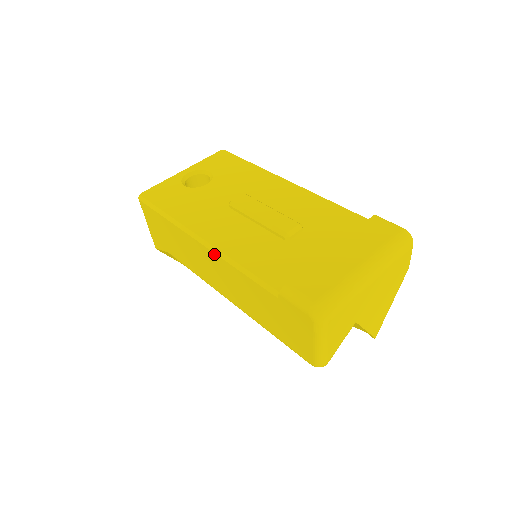
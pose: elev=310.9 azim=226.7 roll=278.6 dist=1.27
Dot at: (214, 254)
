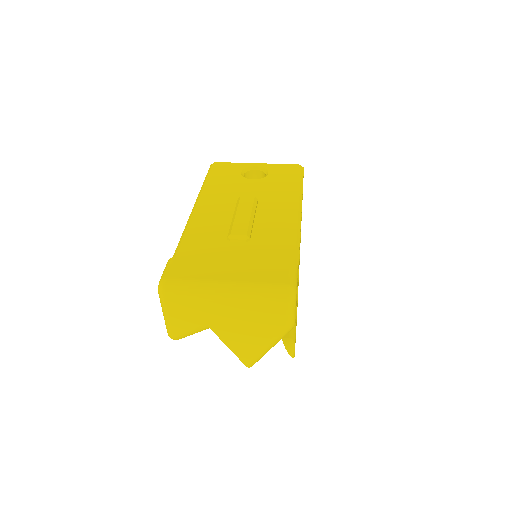
Dot at: occluded
